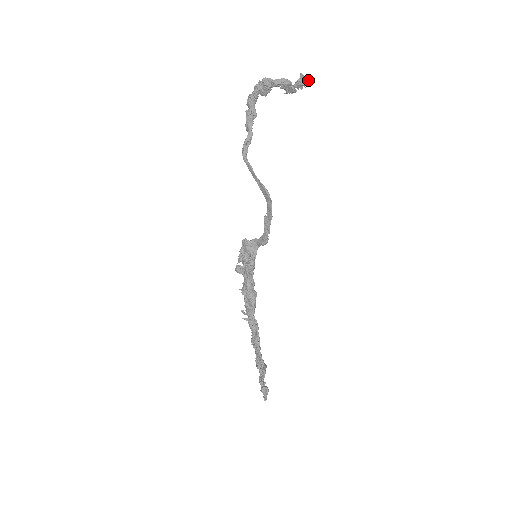
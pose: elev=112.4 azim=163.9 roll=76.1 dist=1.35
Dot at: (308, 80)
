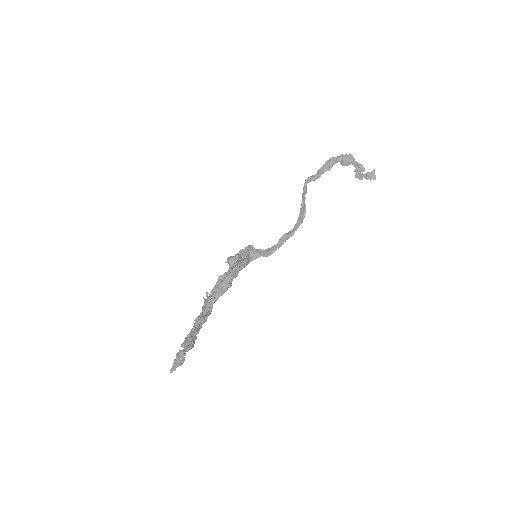
Dot at: occluded
